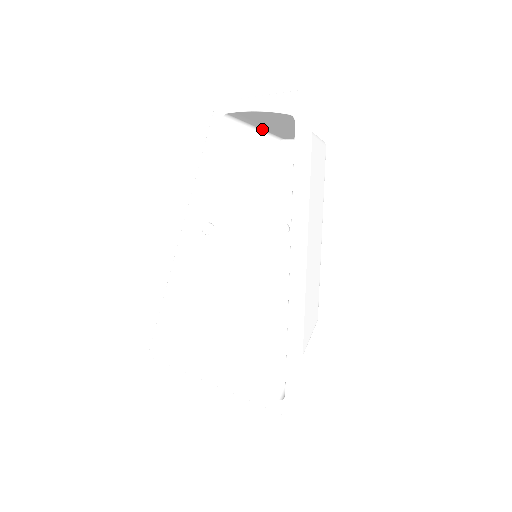
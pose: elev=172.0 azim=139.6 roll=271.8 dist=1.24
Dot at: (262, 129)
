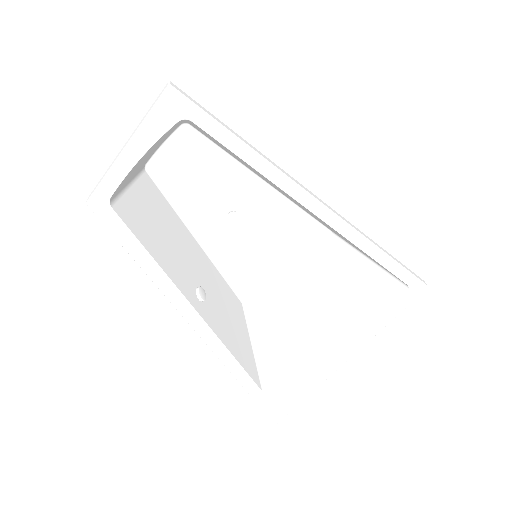
Dot at: (132, 176)
